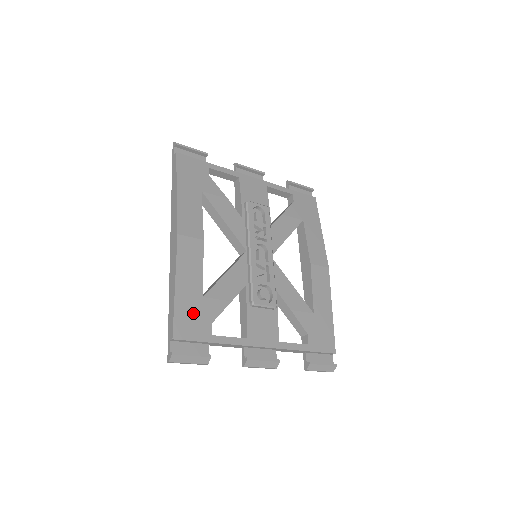
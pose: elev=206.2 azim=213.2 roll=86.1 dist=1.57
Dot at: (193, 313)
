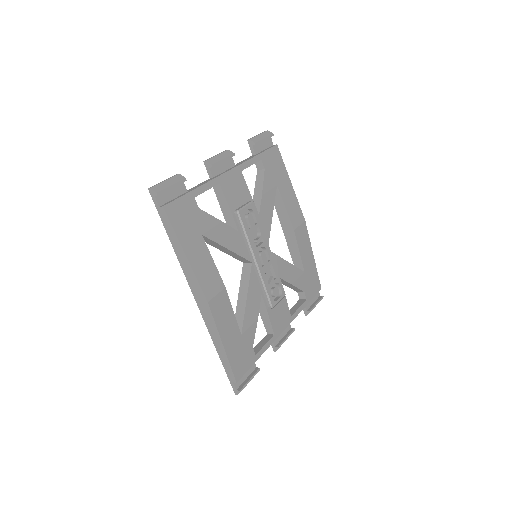
Dot at: (240, 352)
